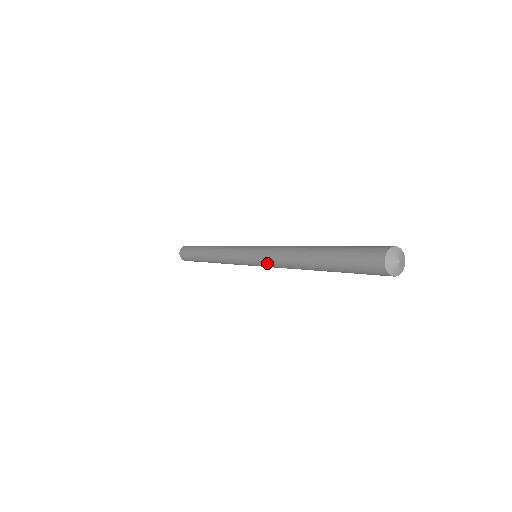
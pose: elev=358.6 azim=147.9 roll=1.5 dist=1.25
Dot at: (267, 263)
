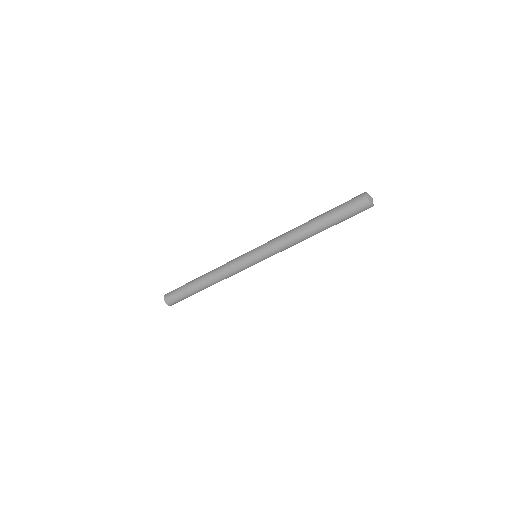
Dot at: (271, 241)
